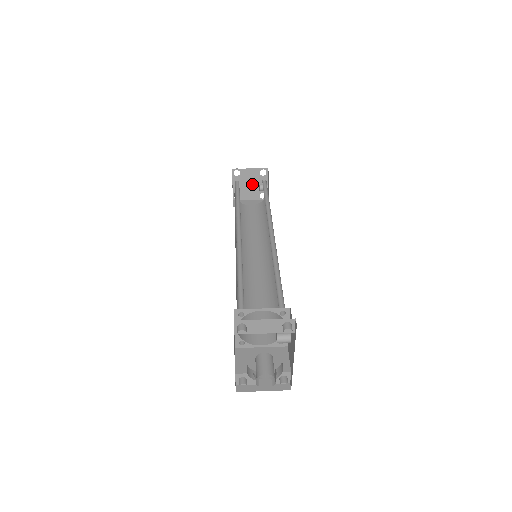
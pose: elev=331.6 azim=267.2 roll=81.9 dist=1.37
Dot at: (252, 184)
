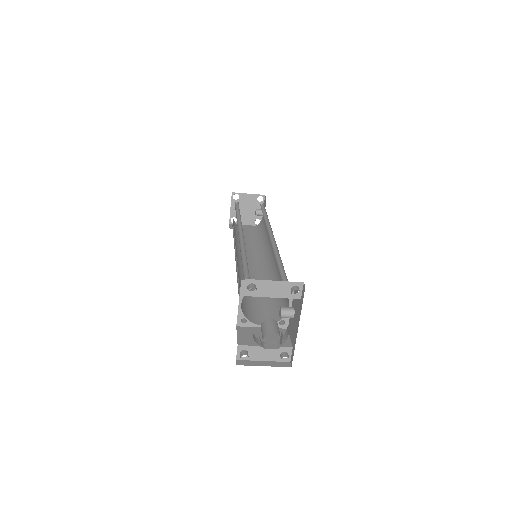
Dot at: (249, 209)
